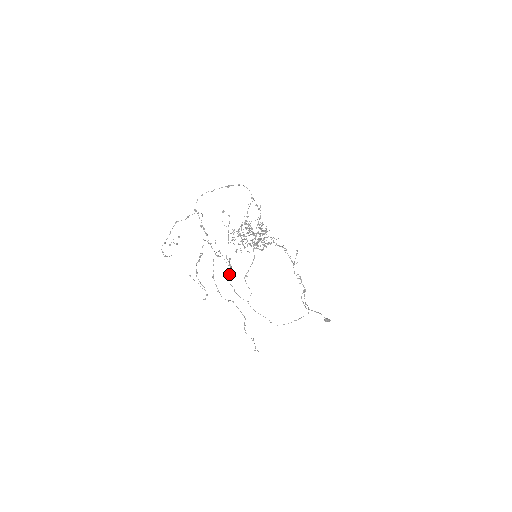
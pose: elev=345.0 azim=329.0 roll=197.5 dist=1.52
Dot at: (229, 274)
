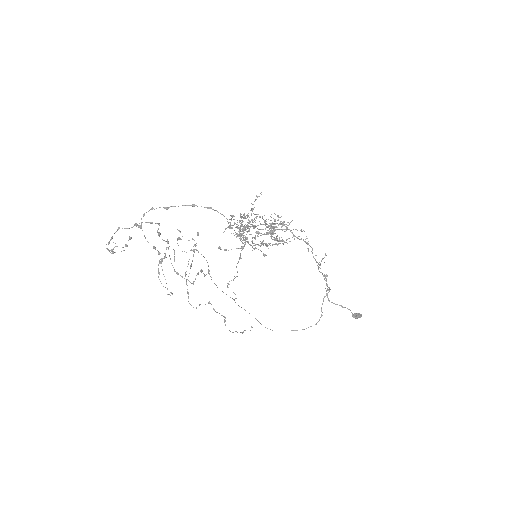
Dot at: occluded
